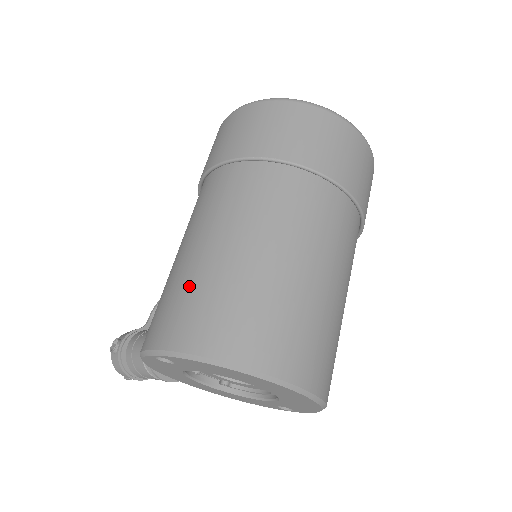
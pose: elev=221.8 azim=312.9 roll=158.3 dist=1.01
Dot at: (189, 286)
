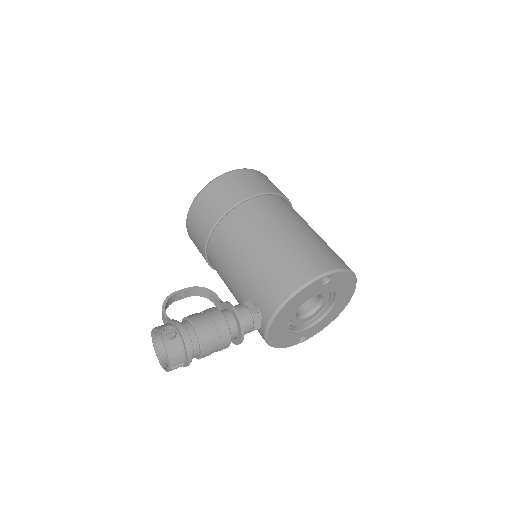
Dot at: (316, 244)
